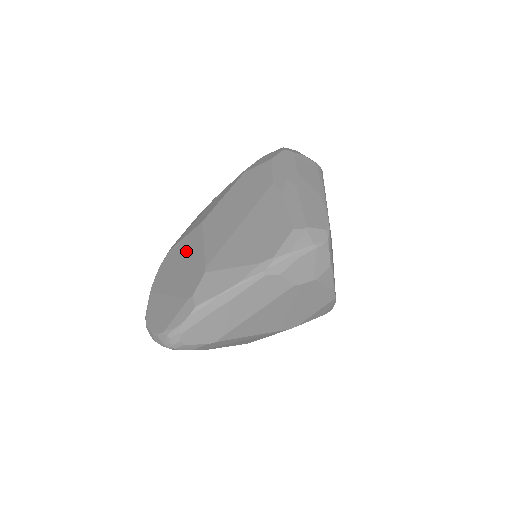
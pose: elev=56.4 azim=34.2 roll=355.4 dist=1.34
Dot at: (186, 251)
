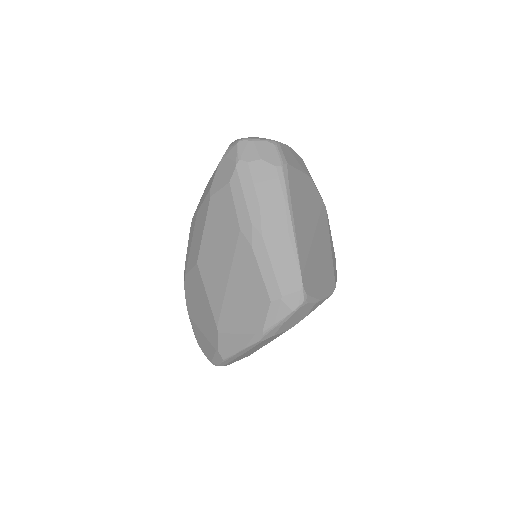
Dot at: (197, 292)
